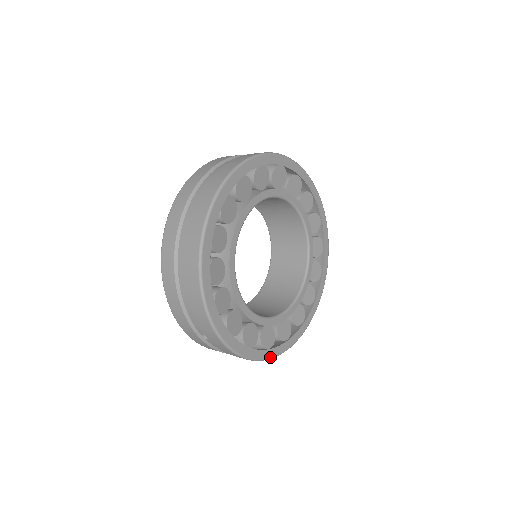
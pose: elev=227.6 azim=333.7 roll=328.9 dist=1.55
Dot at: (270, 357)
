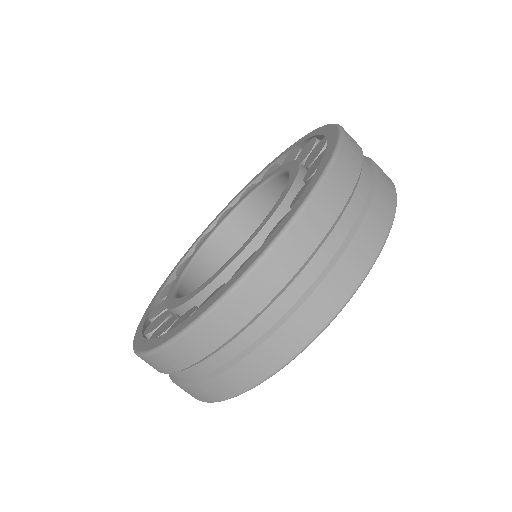
Dot at: occluded
